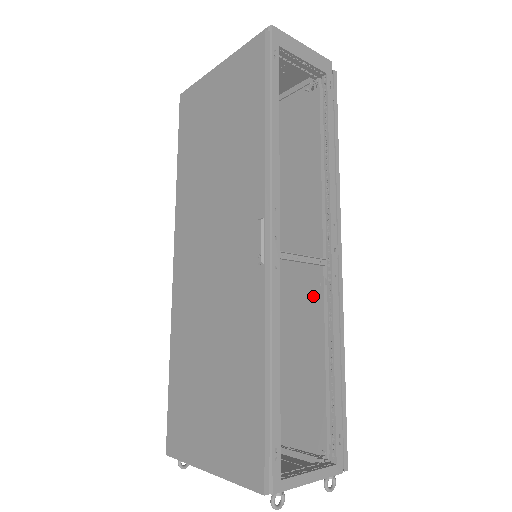
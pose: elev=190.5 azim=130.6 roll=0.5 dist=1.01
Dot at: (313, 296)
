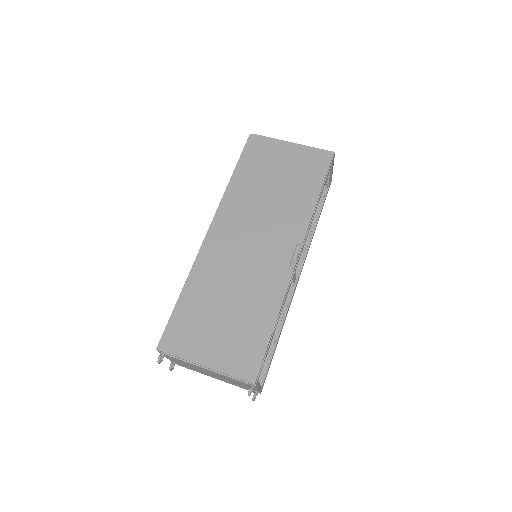
Dot at: occluded
